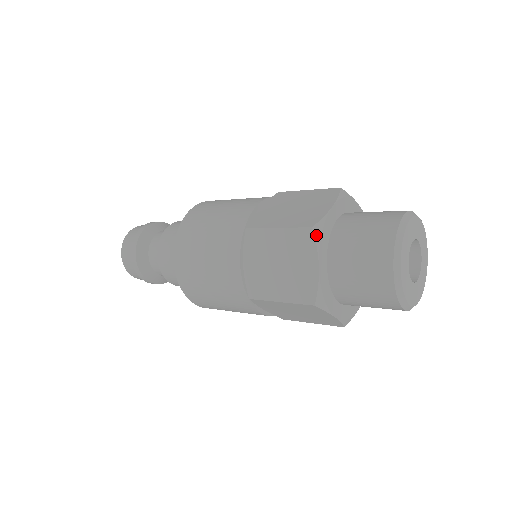
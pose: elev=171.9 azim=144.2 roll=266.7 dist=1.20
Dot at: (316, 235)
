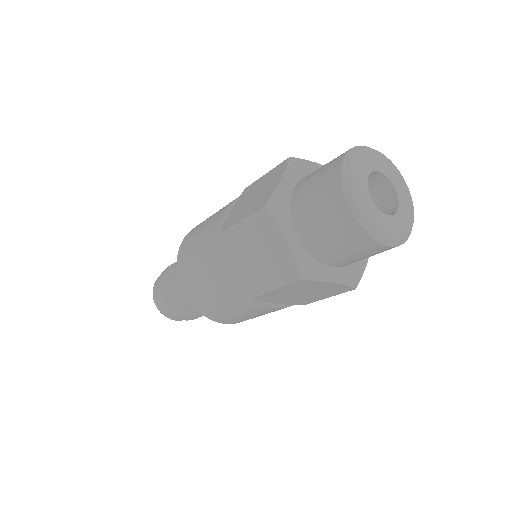
Dot at: (271, 212)
